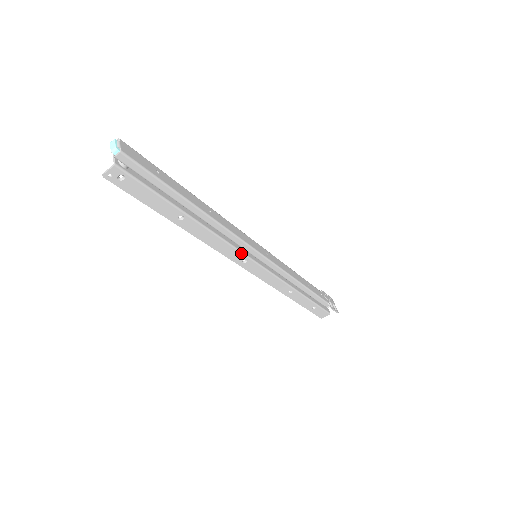
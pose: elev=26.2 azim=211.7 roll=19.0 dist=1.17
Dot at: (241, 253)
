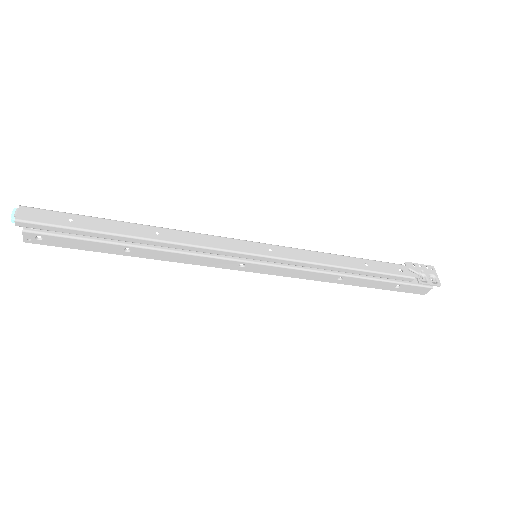
Dot at: (228, 260)
